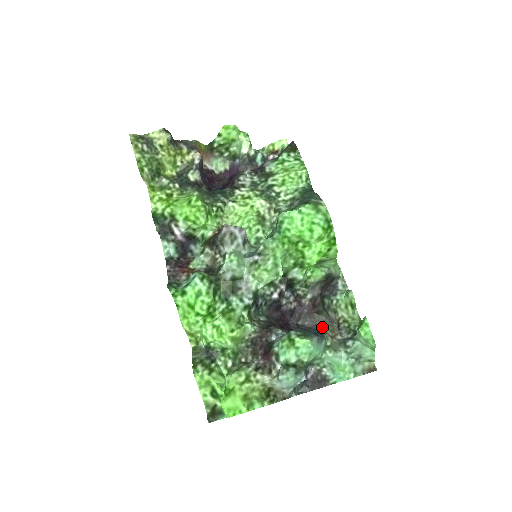
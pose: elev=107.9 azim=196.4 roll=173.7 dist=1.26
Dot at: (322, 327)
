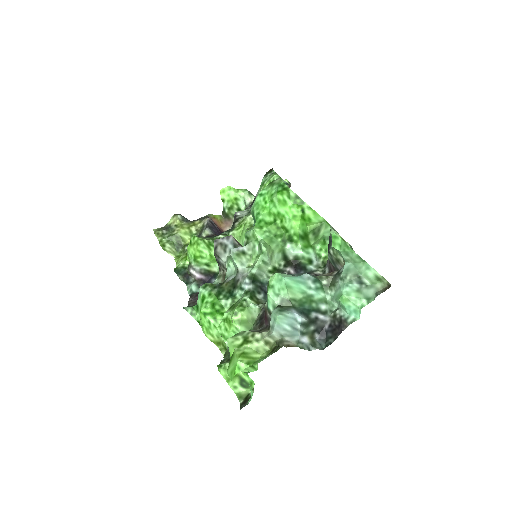
Dot at: occluded
